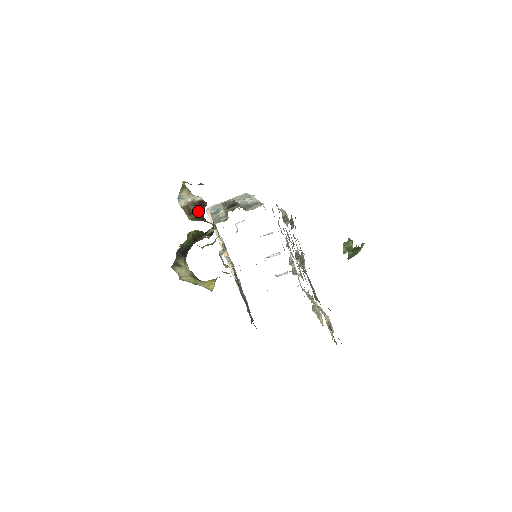
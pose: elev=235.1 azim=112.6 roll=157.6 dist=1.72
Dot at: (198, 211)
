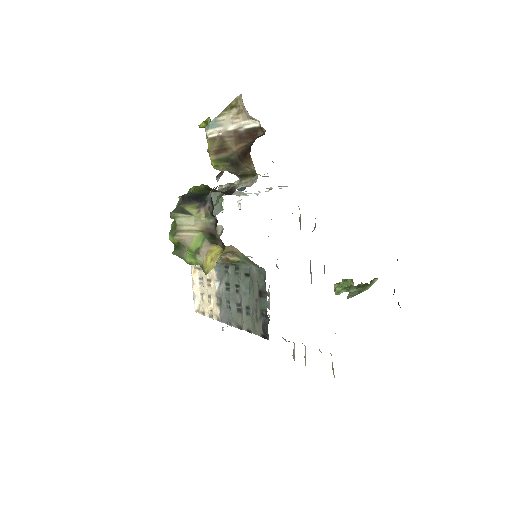
Dot at: (238, 146)
